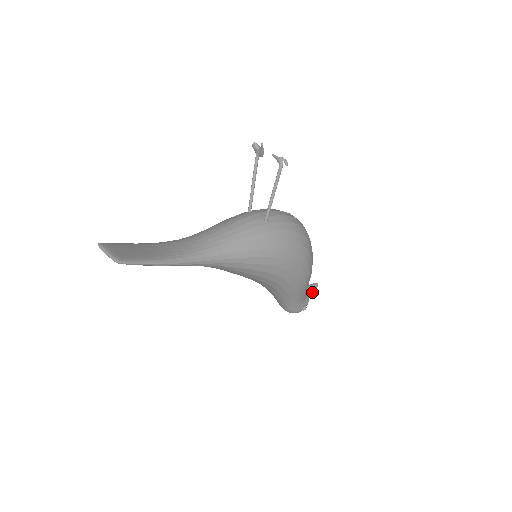
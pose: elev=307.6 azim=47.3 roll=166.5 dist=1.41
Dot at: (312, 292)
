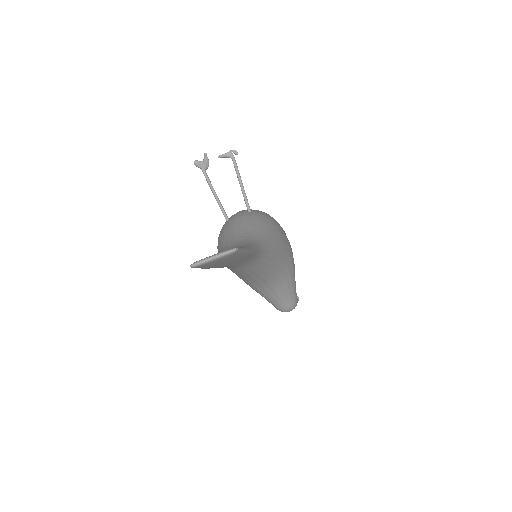
Dot at: occluded
